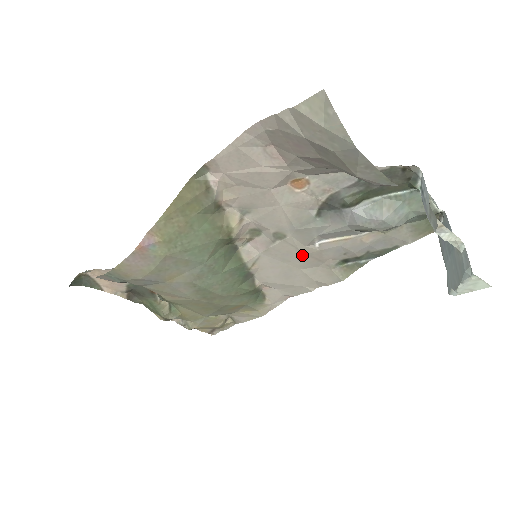
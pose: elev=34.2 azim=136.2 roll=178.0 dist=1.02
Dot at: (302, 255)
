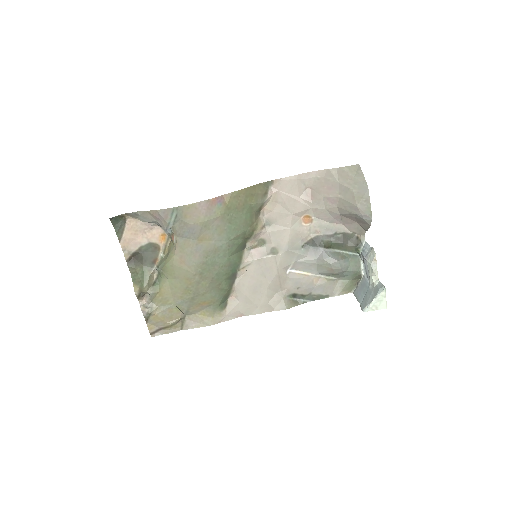
Dot at: (276, 275)
